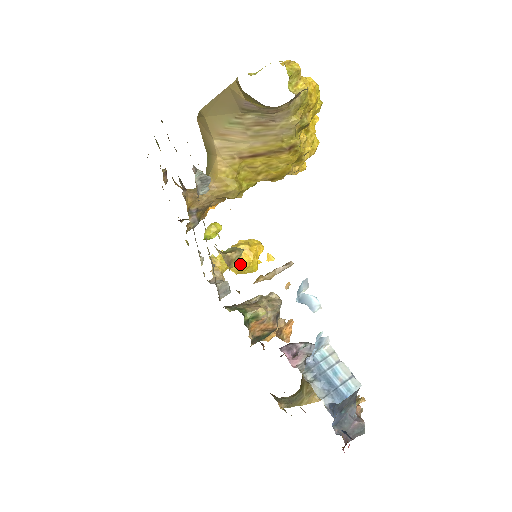
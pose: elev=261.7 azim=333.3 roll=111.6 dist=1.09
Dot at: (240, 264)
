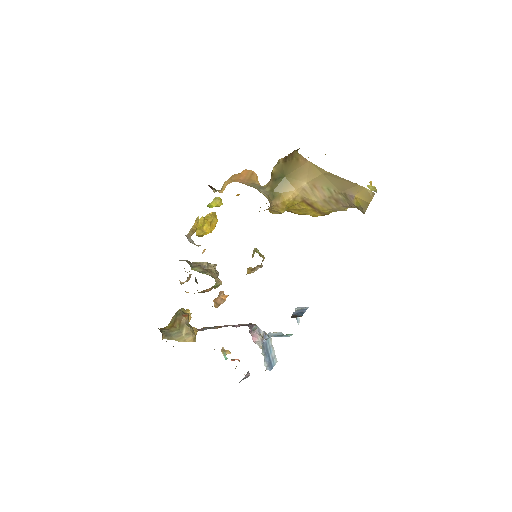
Dot at: (206, 232)
